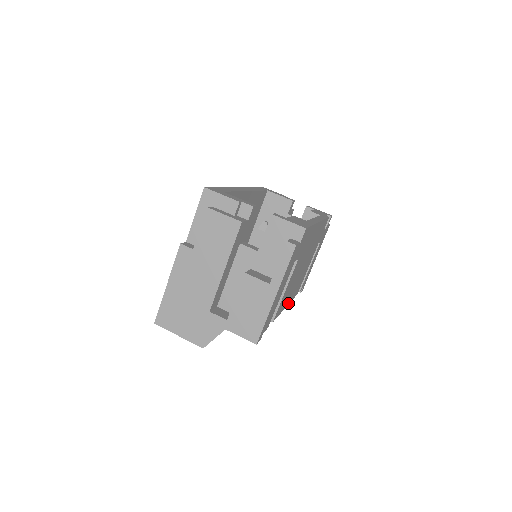
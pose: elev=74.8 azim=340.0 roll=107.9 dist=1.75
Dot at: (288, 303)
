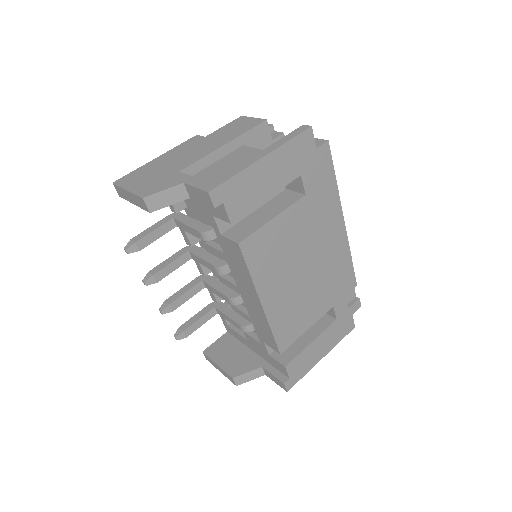
Dot at: (265, 308)
